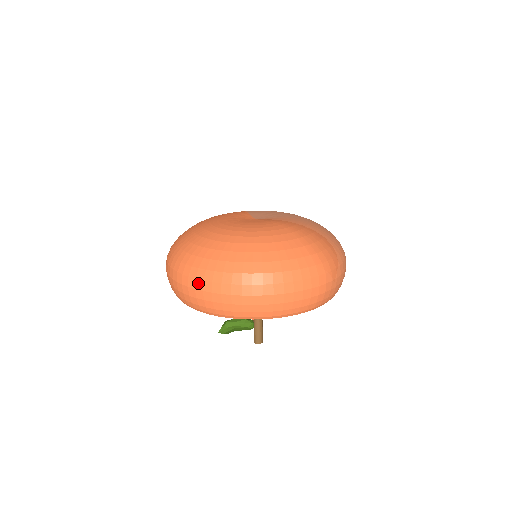
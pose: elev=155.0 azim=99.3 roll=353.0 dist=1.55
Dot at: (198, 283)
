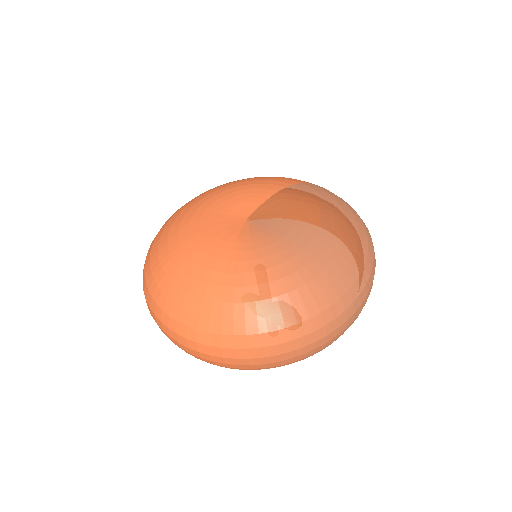
Dot at: occluded
